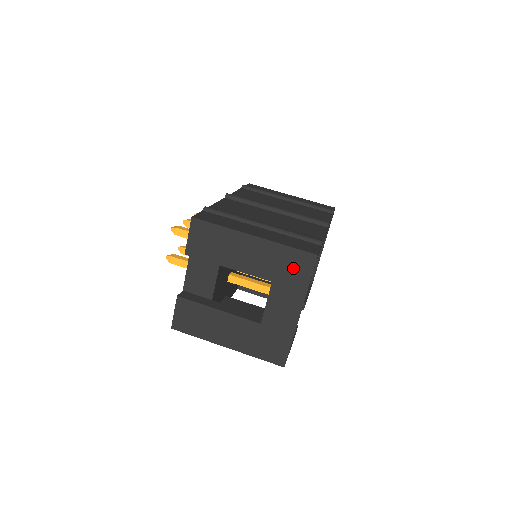
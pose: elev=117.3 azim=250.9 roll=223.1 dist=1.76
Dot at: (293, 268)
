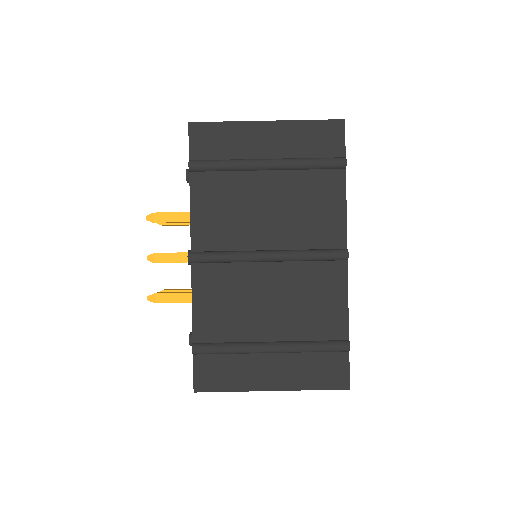
Dot at: occluded
